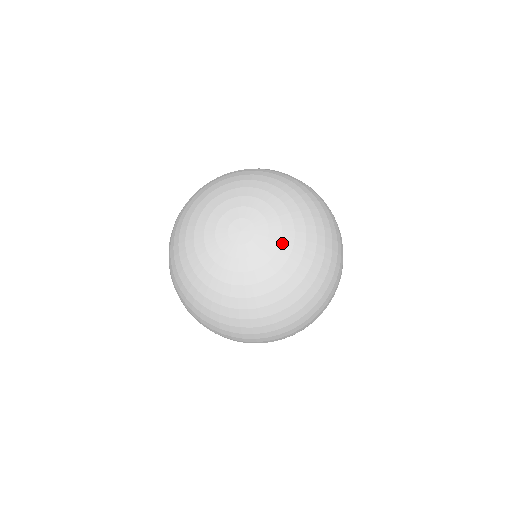
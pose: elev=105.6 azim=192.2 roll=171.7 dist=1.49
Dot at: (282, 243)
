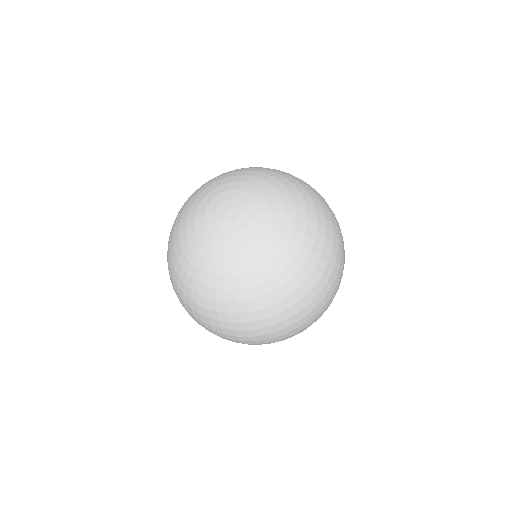
Dot at: (261, 188)
